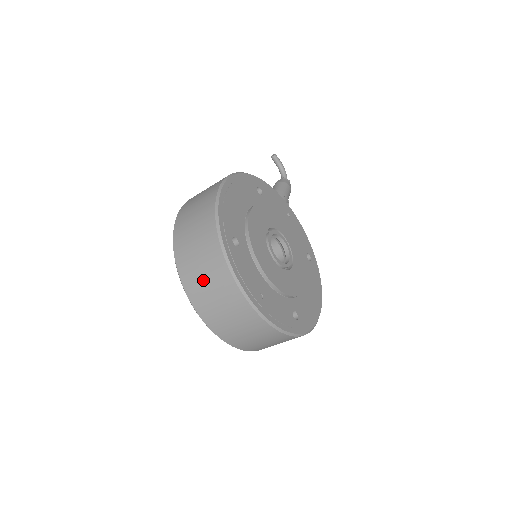
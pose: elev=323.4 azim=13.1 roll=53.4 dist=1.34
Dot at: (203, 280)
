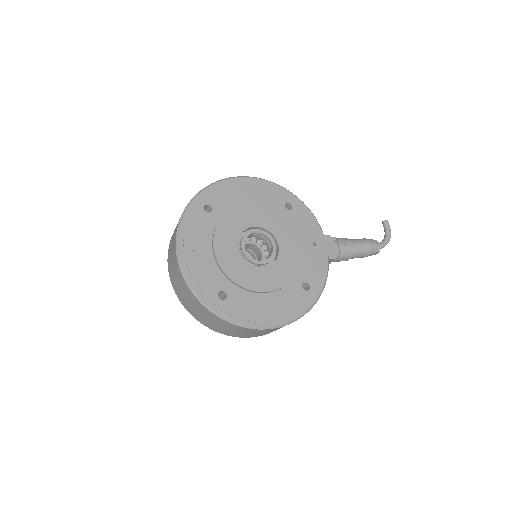
Dot at: occluded
